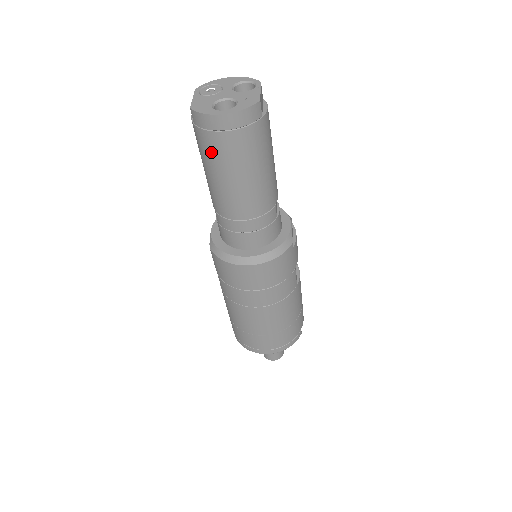
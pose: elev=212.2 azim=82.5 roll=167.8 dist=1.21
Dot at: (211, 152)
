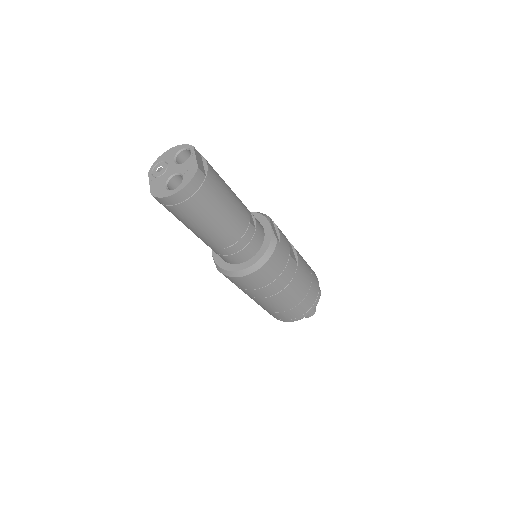
Dot at: (182, 216)
